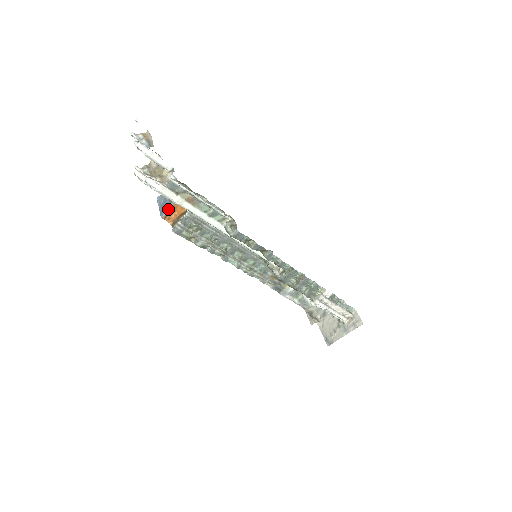
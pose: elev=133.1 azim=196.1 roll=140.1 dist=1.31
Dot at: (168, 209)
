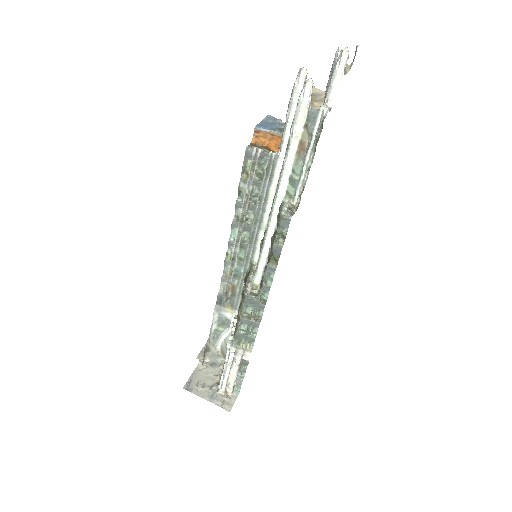
Dot at: (269, 130)
